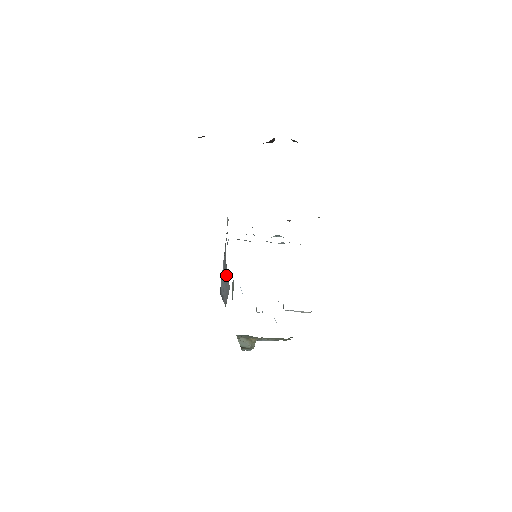
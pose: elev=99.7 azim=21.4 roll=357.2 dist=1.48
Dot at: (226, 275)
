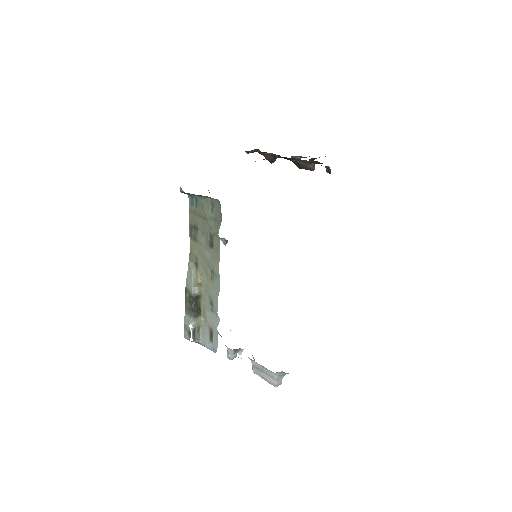
Dot at: occluded
